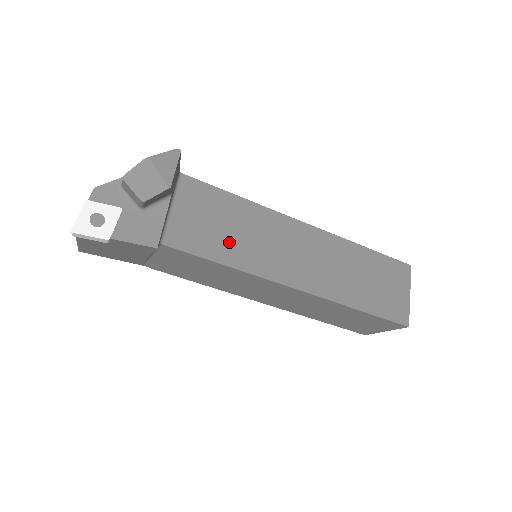
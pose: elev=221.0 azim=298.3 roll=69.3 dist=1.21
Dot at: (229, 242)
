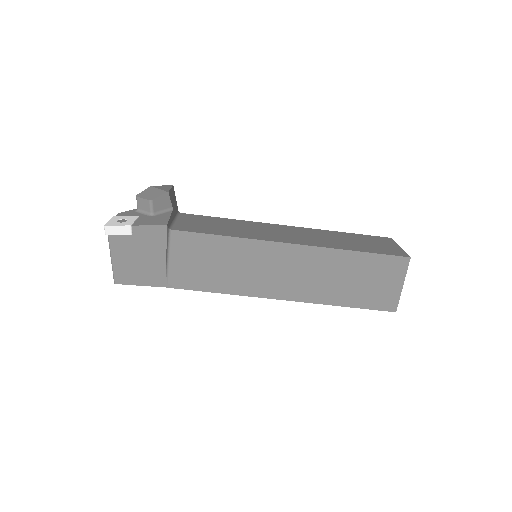
Dot at: (224, 230)
